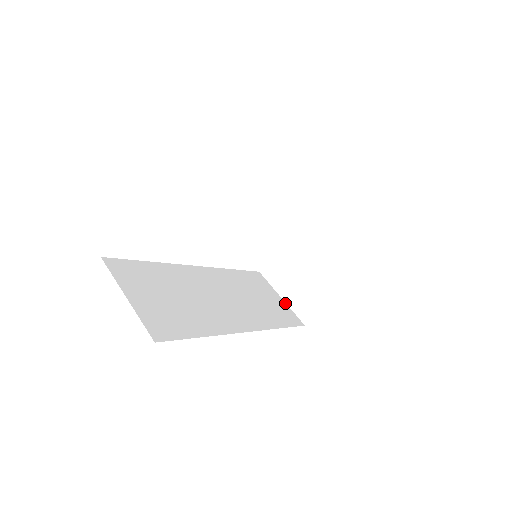
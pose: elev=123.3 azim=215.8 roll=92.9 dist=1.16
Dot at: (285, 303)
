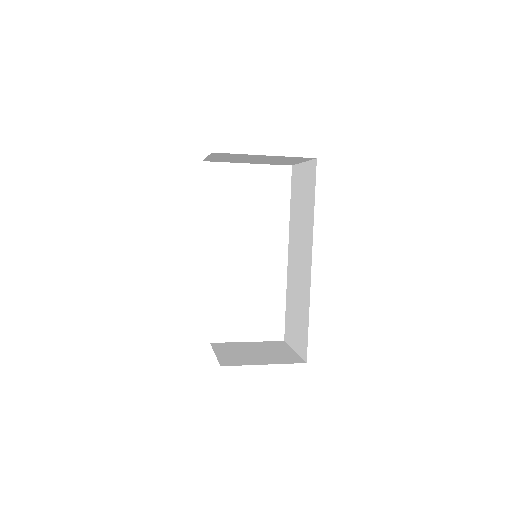
Dot at: (216, 354)
